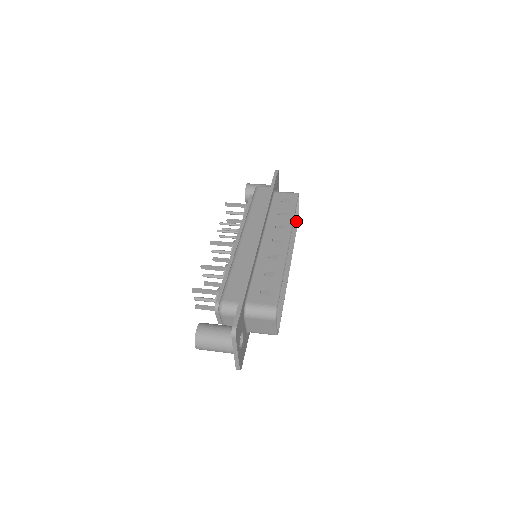
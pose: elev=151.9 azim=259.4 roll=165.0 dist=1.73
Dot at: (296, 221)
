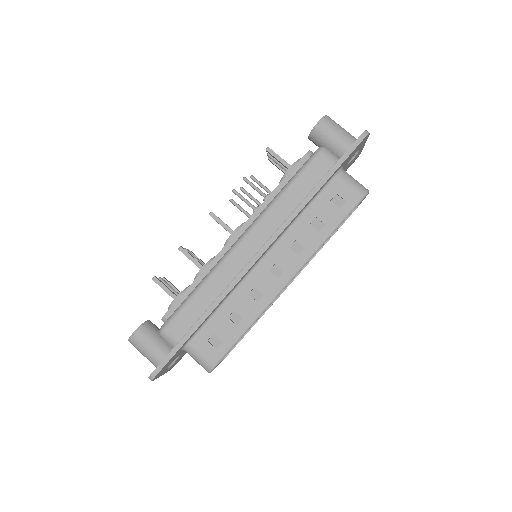
Dot at: occluded
